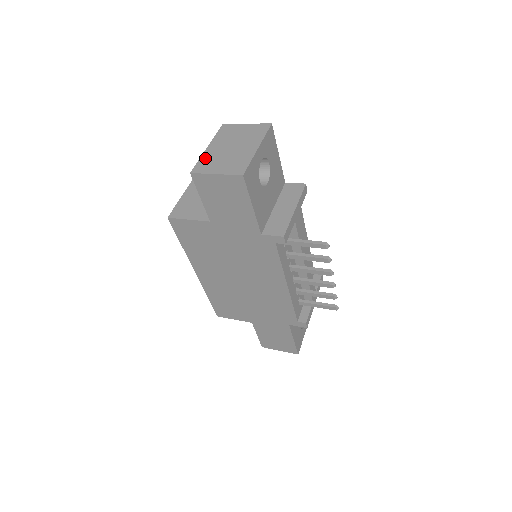
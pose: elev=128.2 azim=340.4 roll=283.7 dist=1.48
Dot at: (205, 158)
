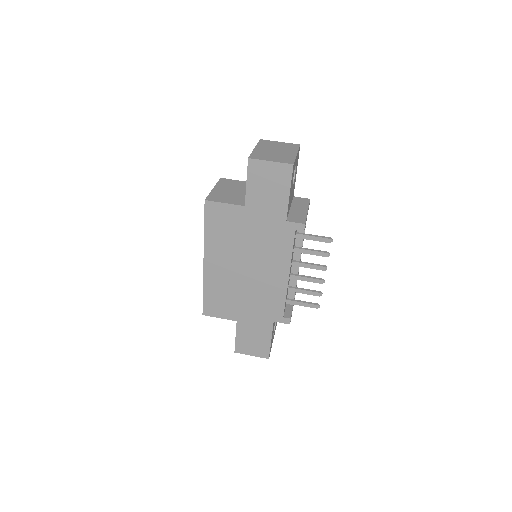
Dot at: (256, 153)
